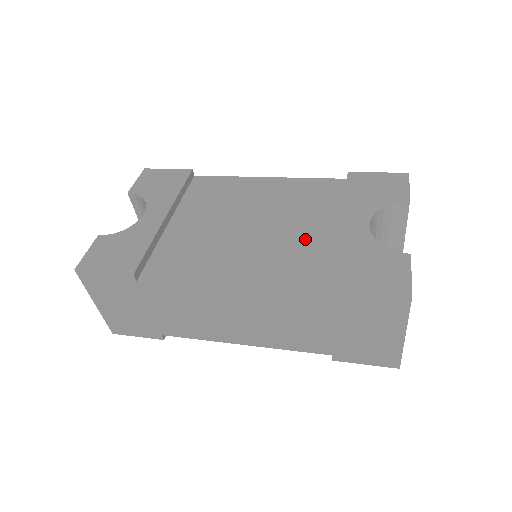
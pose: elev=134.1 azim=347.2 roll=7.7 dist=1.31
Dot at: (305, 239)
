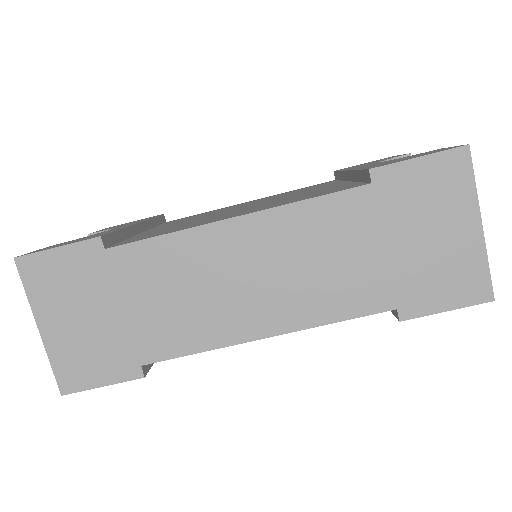
Dot at: (313, 191)
